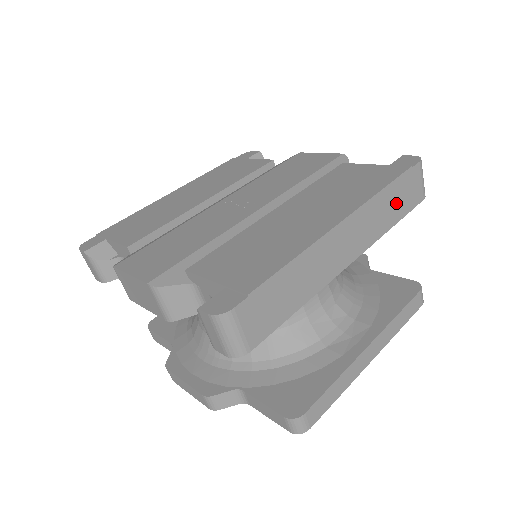
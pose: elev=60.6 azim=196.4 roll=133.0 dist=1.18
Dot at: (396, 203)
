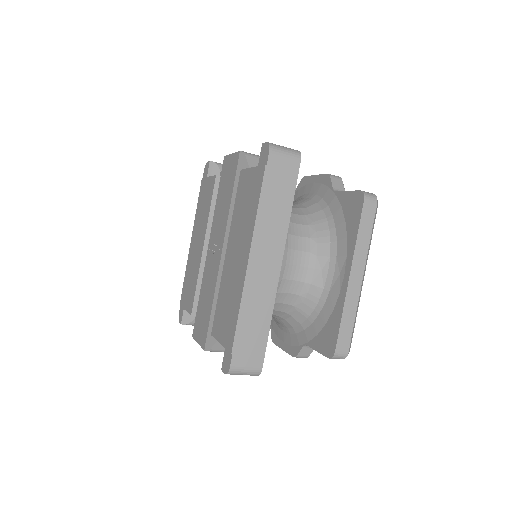
Dot at: (278, 197)
